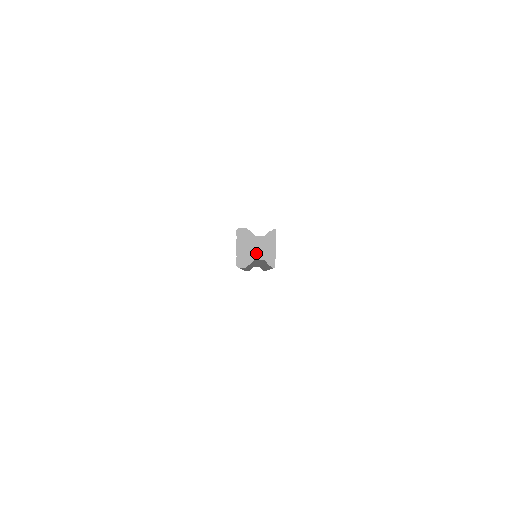
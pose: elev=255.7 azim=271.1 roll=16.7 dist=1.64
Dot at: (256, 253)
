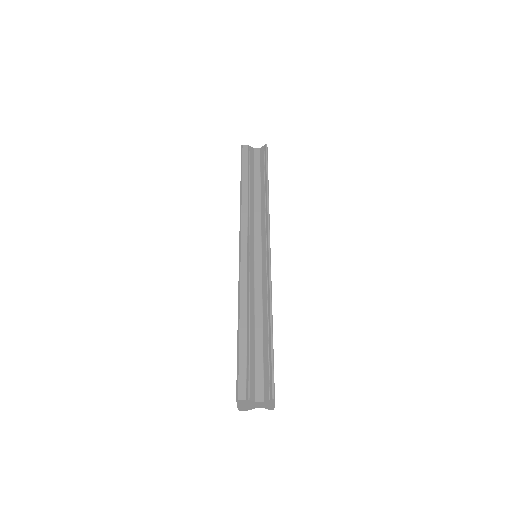
Dot at: (256, 407)
